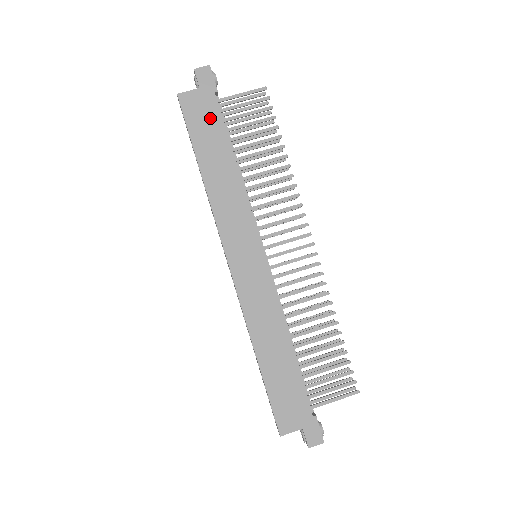
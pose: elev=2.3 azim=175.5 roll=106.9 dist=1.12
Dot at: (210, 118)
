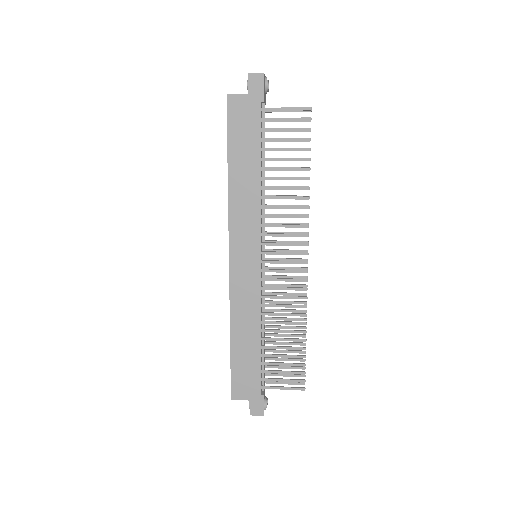
Dot at: (250, 125)
